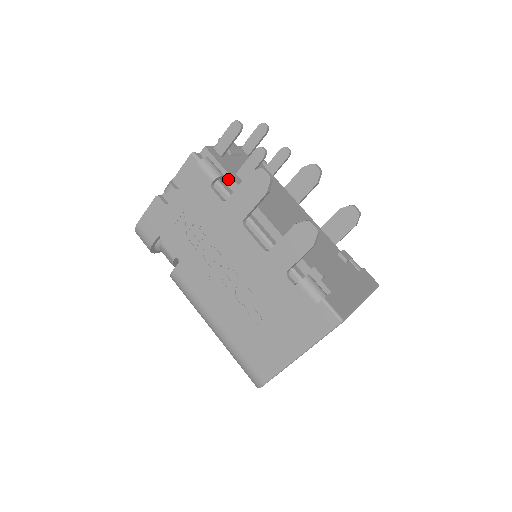
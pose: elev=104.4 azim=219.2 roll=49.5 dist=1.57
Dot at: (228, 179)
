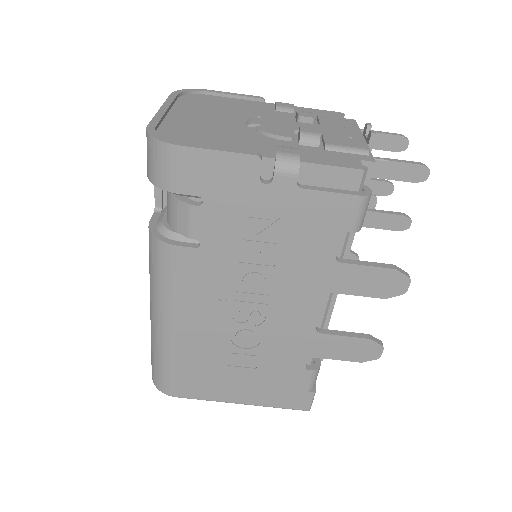
Dot at: occluded
